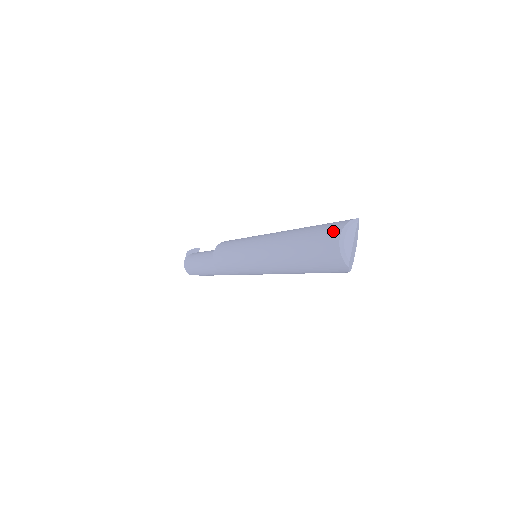
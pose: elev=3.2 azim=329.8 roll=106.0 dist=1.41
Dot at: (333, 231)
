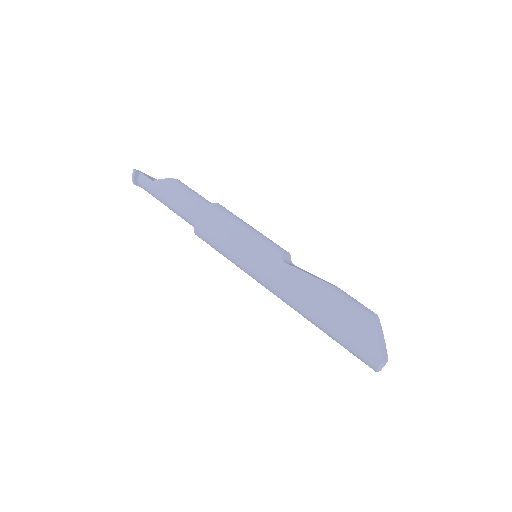
Dot at: occluded
